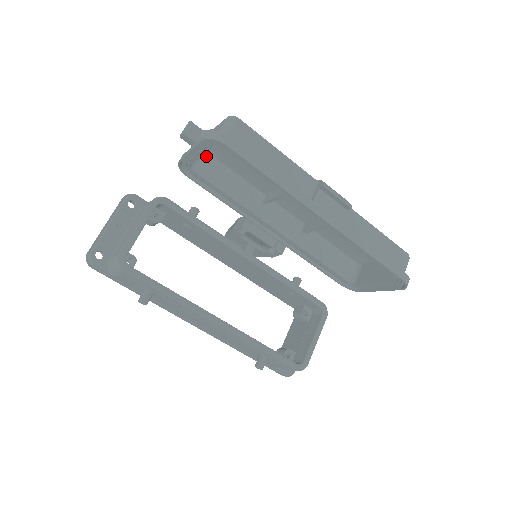
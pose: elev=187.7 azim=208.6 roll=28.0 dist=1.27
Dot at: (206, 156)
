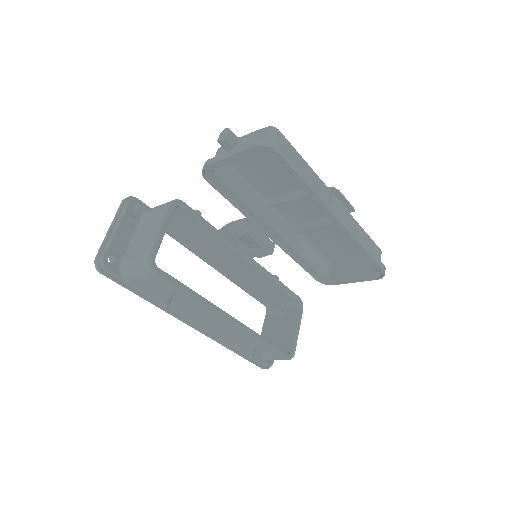
Dot at: occluded
